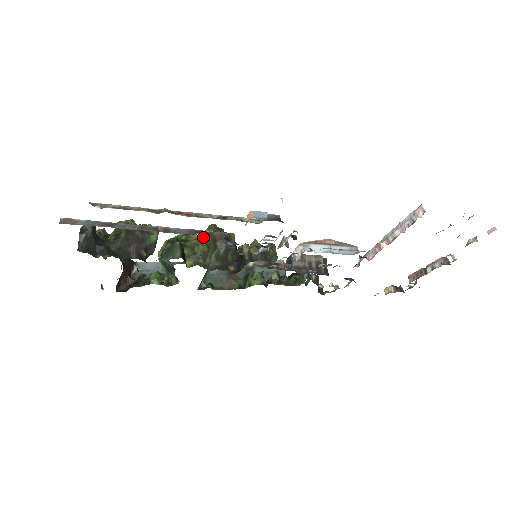
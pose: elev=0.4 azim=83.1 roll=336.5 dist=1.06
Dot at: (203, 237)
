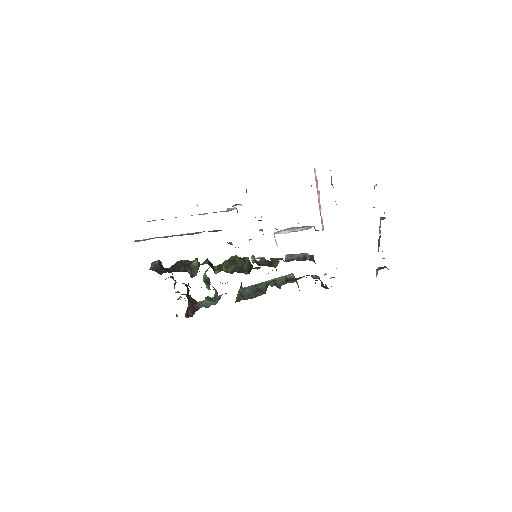
Dot at: (227, 260)
